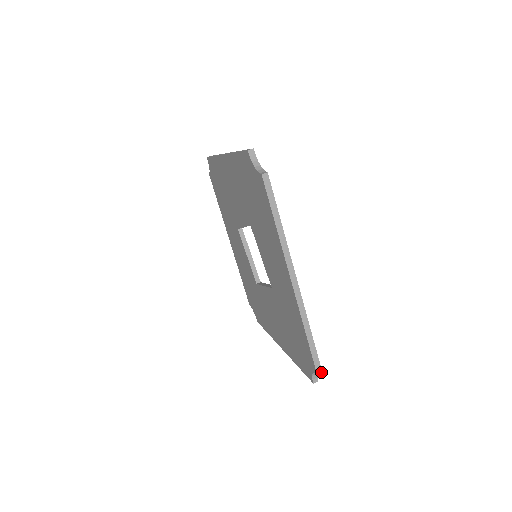
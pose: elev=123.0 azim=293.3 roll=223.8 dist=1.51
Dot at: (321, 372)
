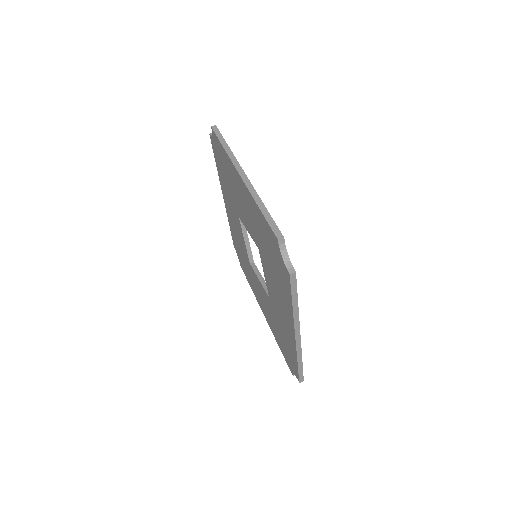
Dot at: occluded
